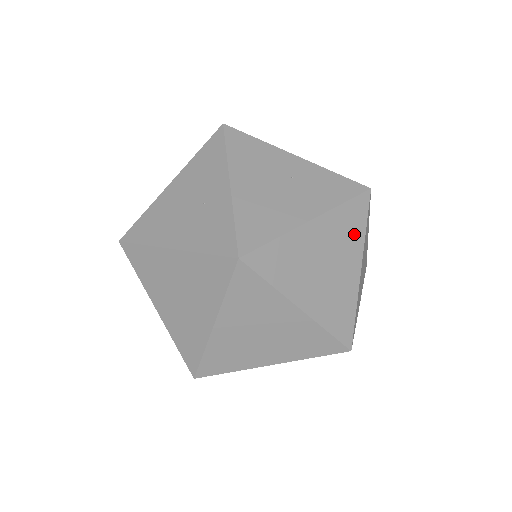
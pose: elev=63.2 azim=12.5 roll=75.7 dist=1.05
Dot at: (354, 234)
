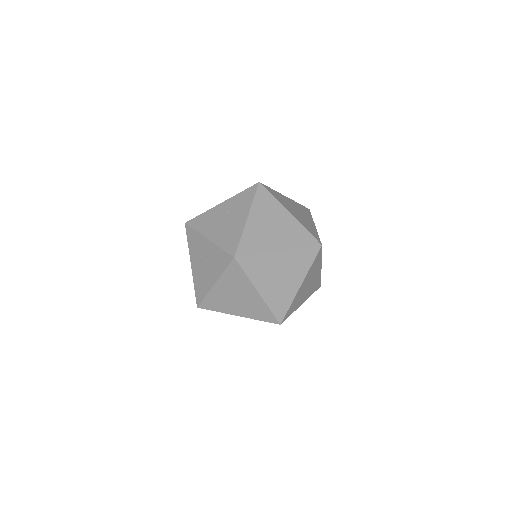
Dot at: (241, 280)
